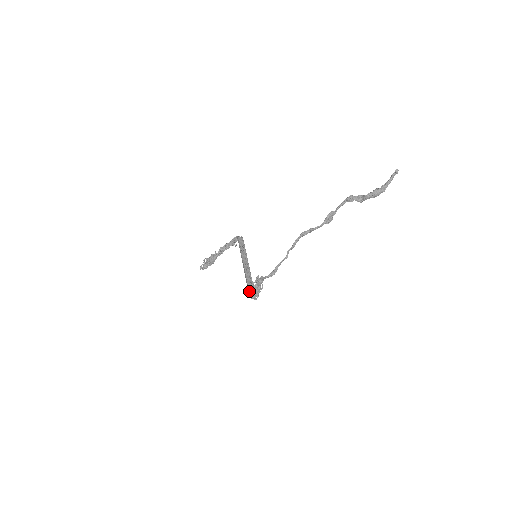
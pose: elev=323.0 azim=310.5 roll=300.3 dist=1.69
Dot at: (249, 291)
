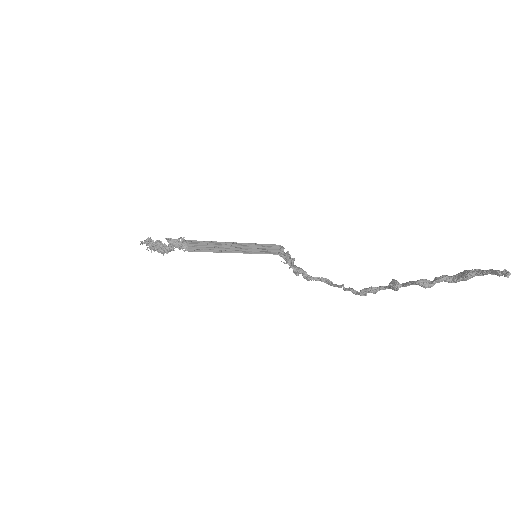
Dot at: (270, 253)
